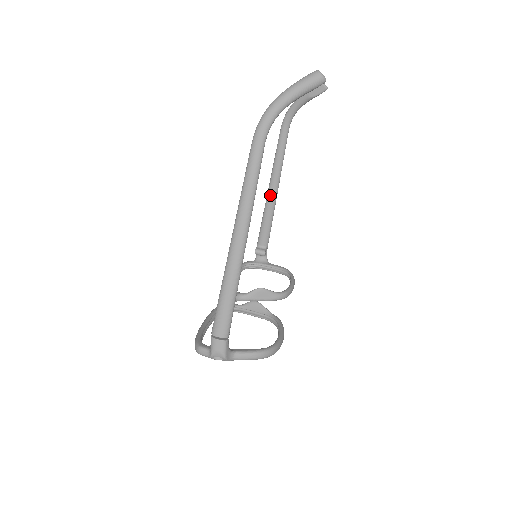
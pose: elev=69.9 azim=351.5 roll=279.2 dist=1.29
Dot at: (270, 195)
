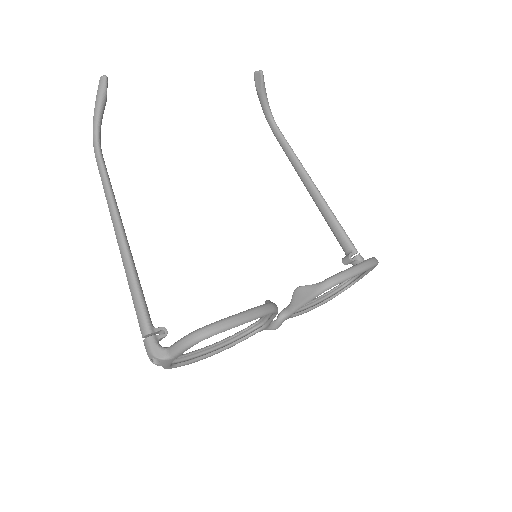
Dot at: (313, 197)
